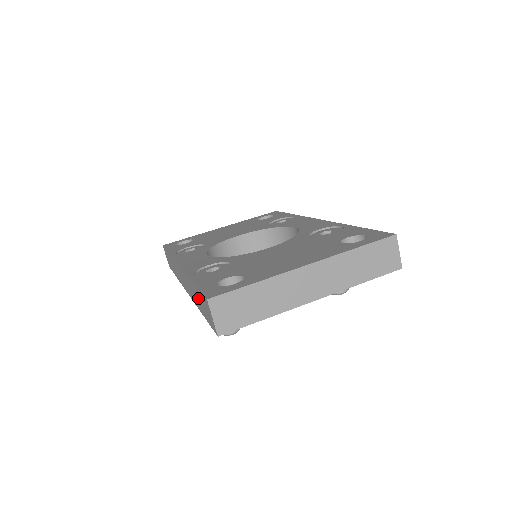
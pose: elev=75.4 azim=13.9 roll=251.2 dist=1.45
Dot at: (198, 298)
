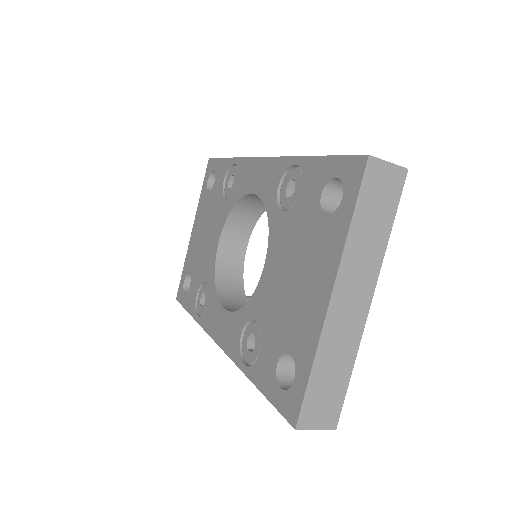
Dot at: occluded
